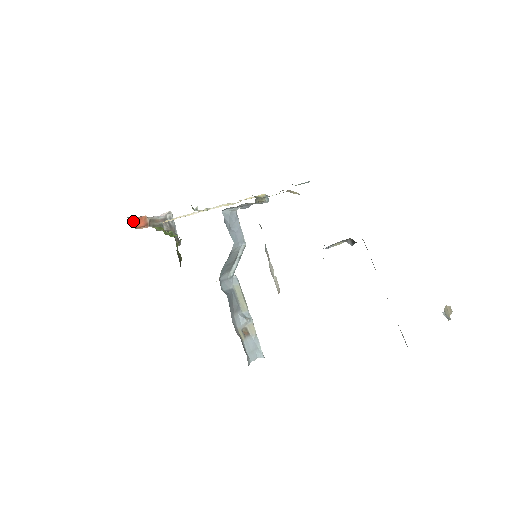
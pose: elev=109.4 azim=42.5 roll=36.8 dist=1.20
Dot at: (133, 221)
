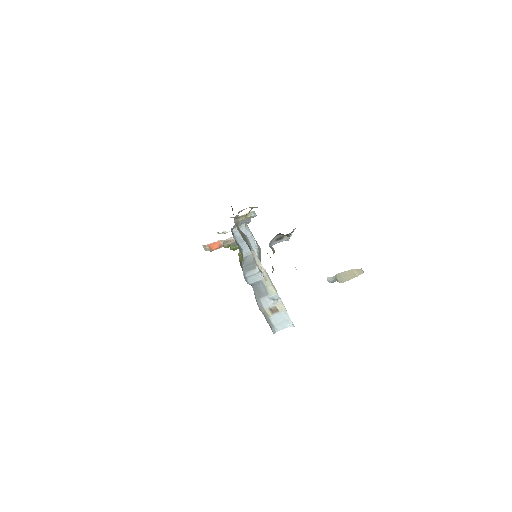
Dot at: (209, 247)
